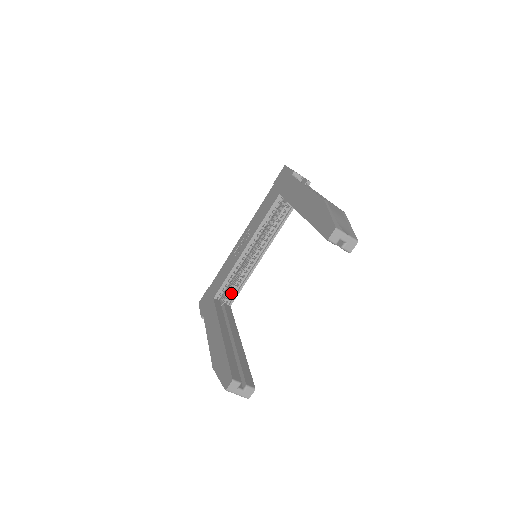
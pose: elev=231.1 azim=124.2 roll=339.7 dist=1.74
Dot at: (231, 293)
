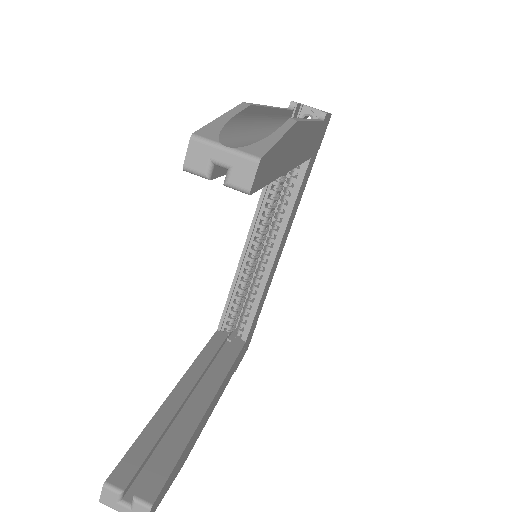
Dot at: (244, 321)
